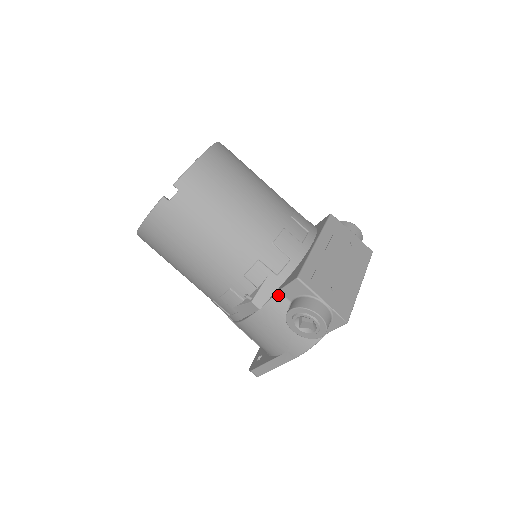
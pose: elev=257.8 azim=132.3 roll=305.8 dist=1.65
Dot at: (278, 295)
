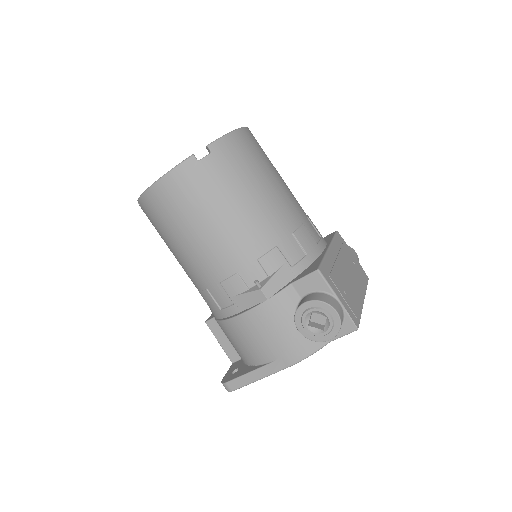
Dot at: (289, 288)
